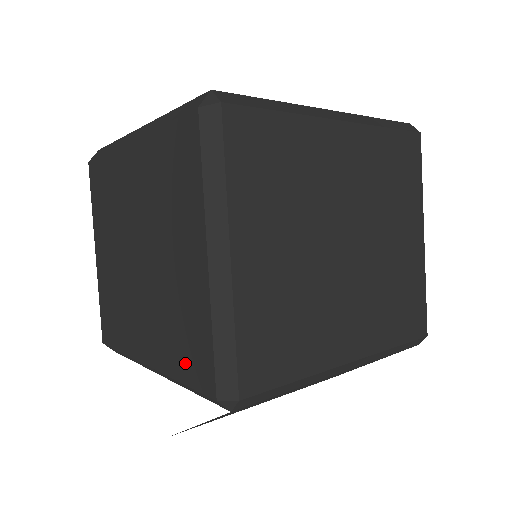
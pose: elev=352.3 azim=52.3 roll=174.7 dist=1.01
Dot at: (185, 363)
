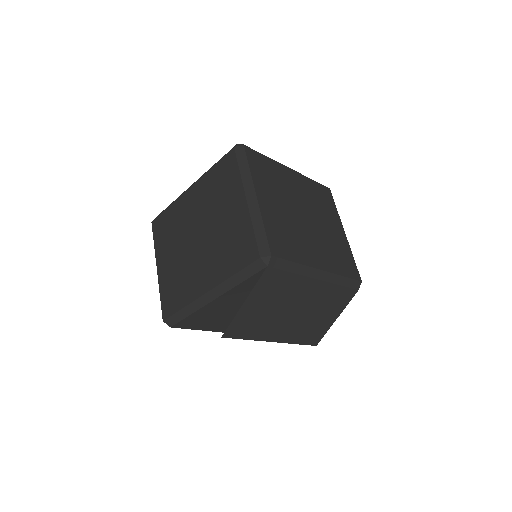
Dot at: (237, 260)
